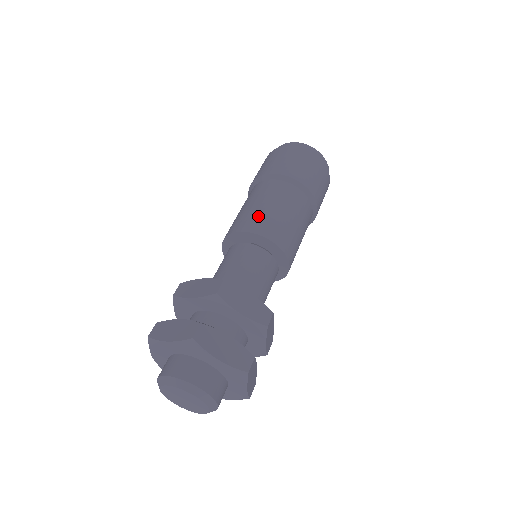
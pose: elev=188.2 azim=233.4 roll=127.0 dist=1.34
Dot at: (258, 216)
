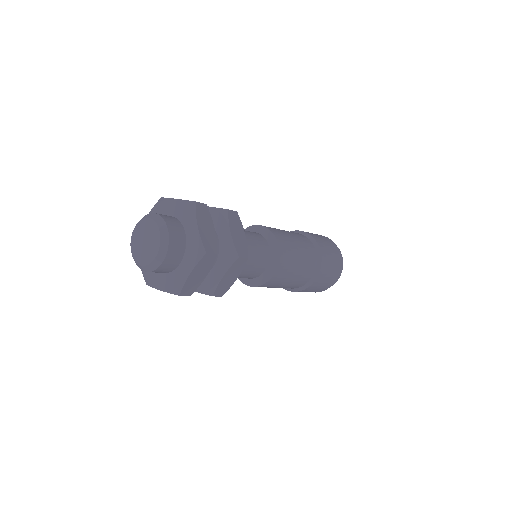
Dot at: occluded
